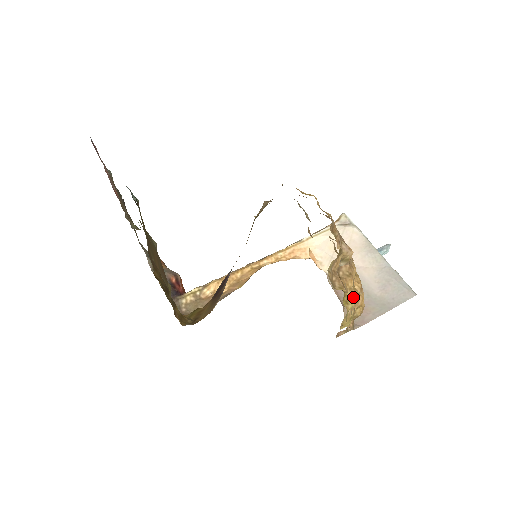
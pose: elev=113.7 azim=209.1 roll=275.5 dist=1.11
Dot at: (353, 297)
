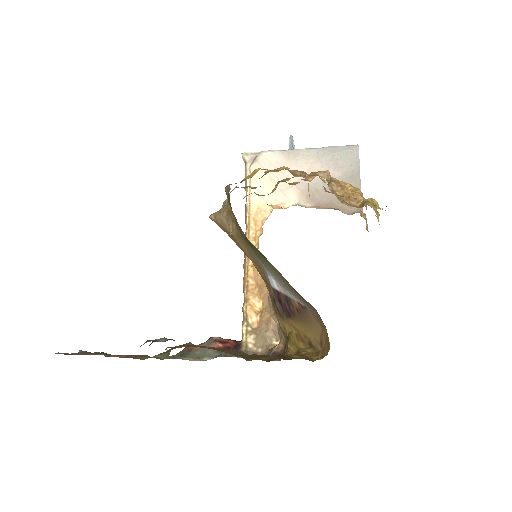
Dot at: (360, 197)
